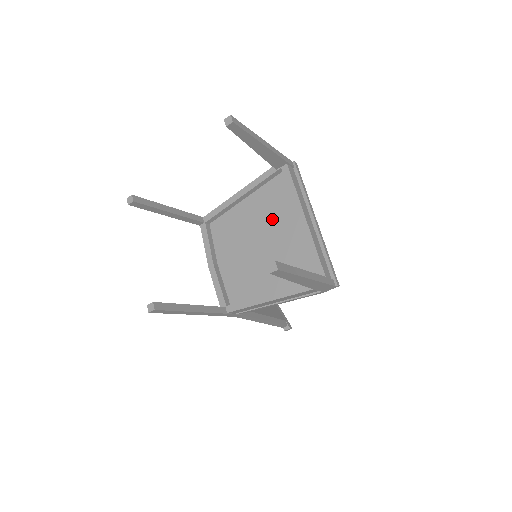
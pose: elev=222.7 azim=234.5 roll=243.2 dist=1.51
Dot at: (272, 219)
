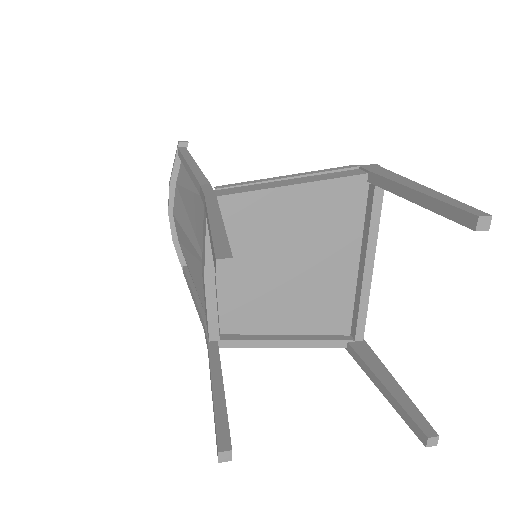
Dot at: (325, 243)
